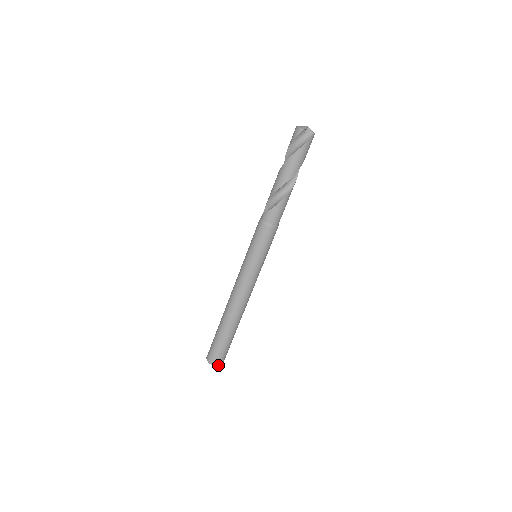
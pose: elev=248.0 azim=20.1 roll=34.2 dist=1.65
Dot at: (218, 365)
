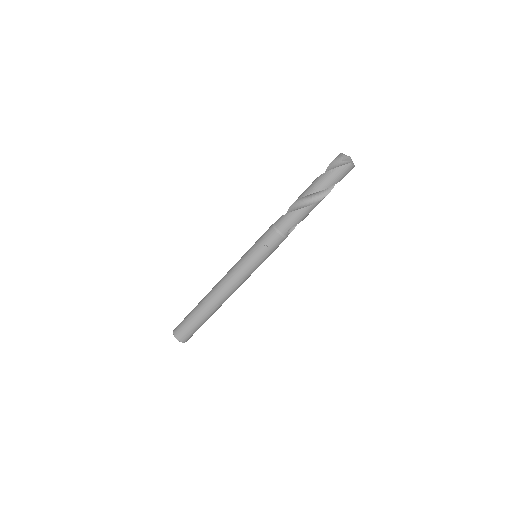
Dot at: (177, 338)
